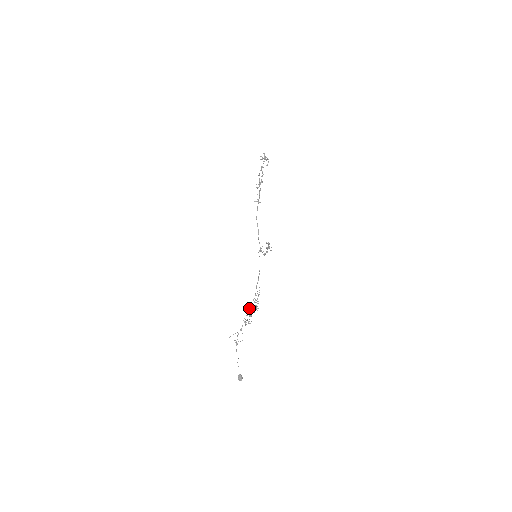
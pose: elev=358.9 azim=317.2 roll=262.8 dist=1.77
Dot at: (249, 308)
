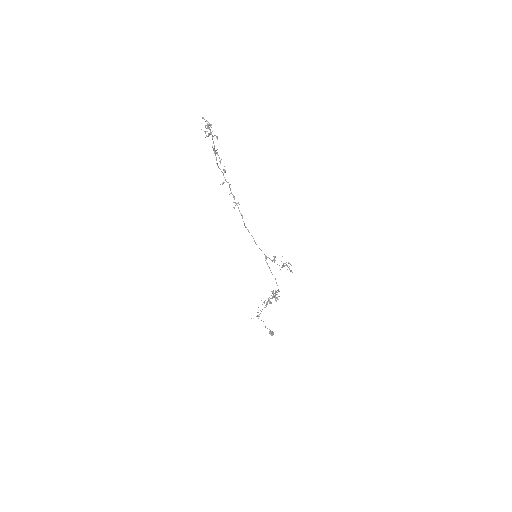
Dot at: (269, 300)
